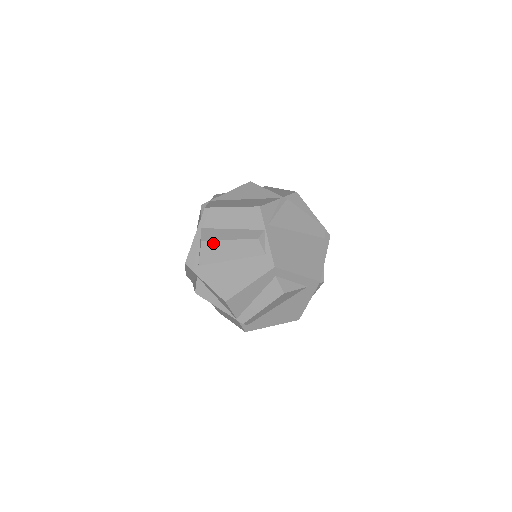
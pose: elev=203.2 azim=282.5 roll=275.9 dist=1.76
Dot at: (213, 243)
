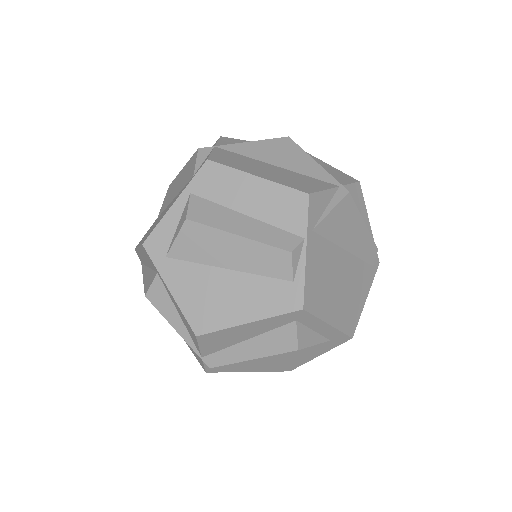
Dot at: (206, 230)
